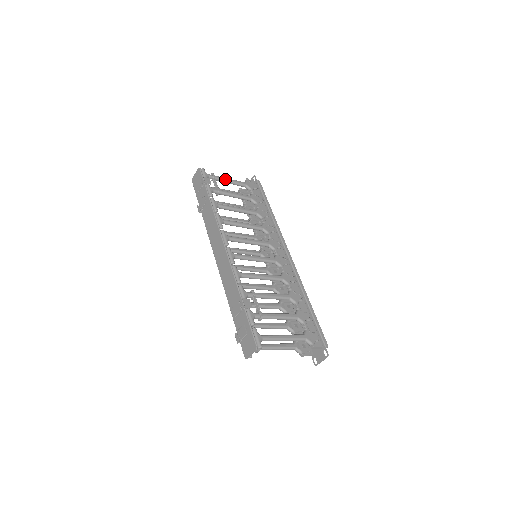
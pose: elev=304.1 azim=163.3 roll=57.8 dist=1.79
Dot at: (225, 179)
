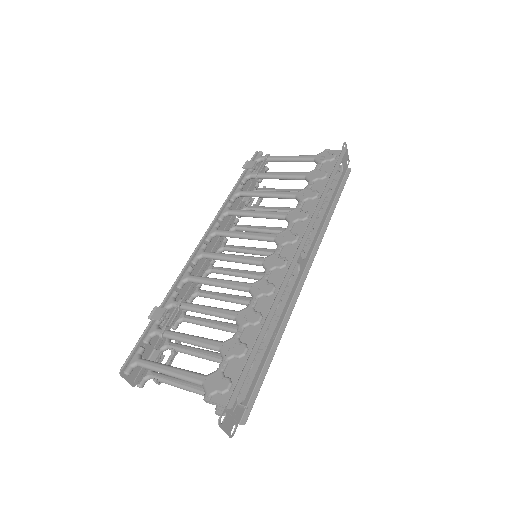
Dot at: (283, 157)
